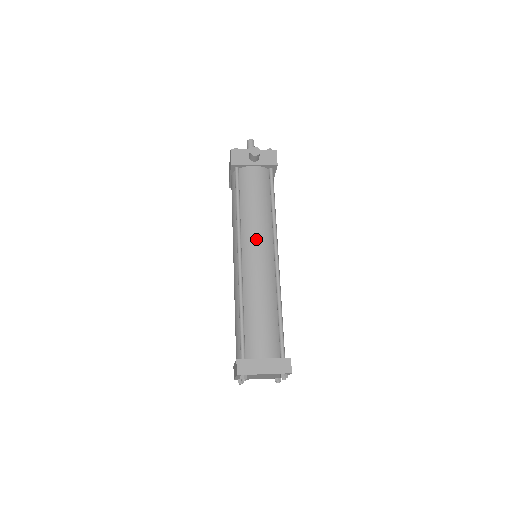
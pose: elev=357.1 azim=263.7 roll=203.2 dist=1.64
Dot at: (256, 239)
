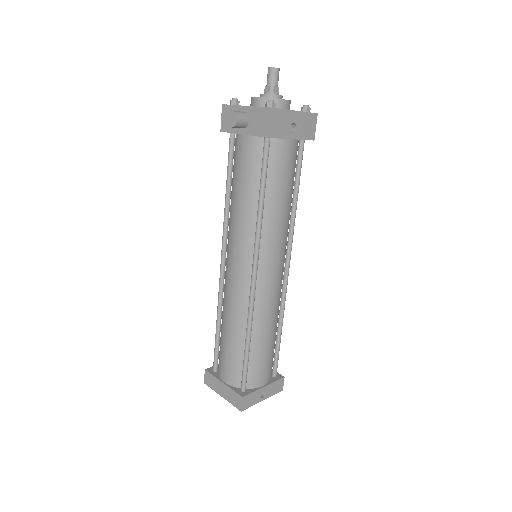
Dot at: (233, 248)
